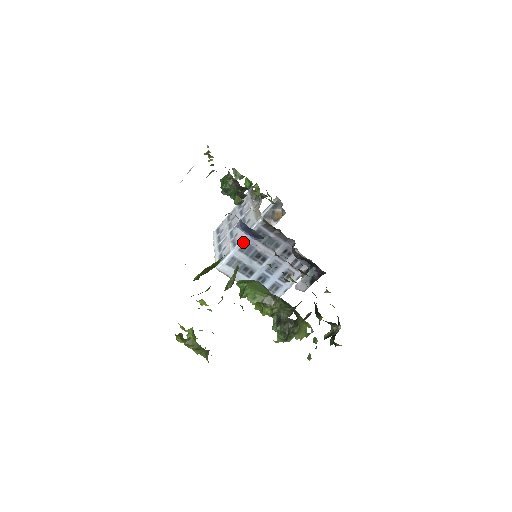
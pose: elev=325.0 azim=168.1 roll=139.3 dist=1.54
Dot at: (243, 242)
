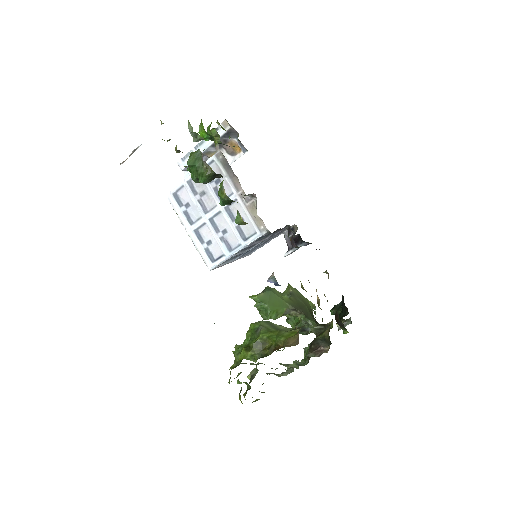
Dot at: occluded
